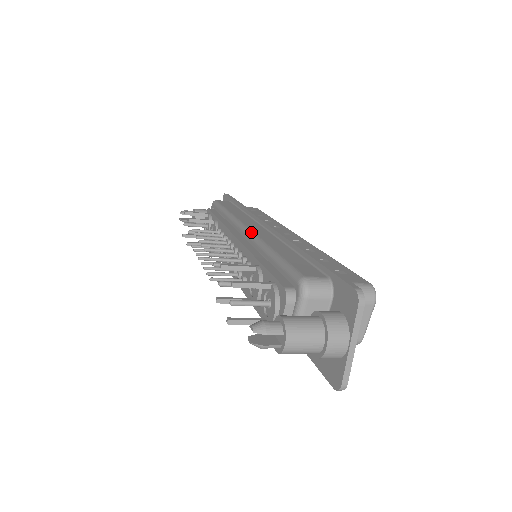
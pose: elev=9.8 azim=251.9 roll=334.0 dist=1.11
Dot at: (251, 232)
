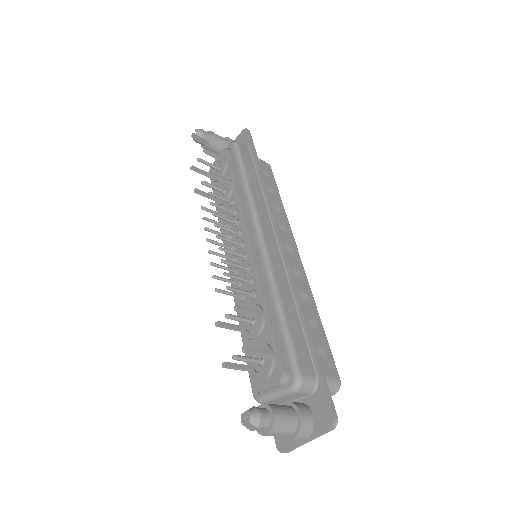
Dot at: (267, 253)
